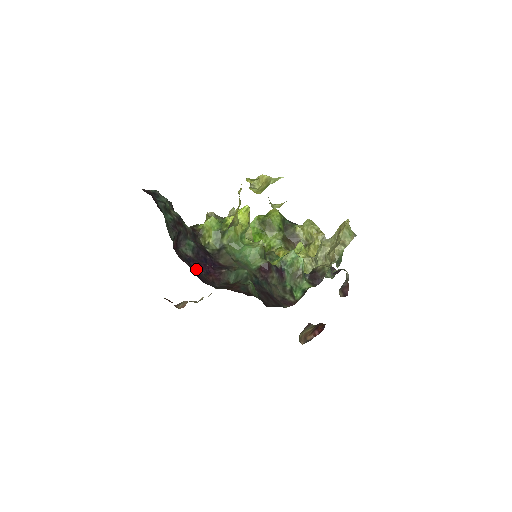
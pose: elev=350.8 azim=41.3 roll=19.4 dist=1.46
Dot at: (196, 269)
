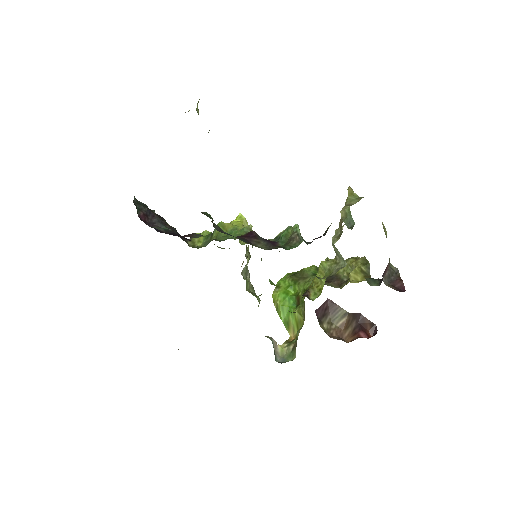
Dot at: occluded
